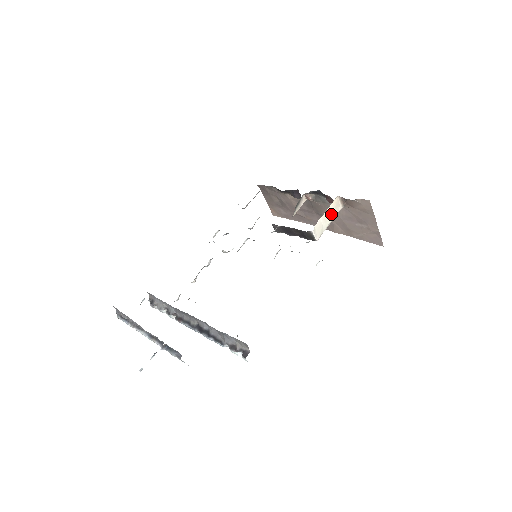
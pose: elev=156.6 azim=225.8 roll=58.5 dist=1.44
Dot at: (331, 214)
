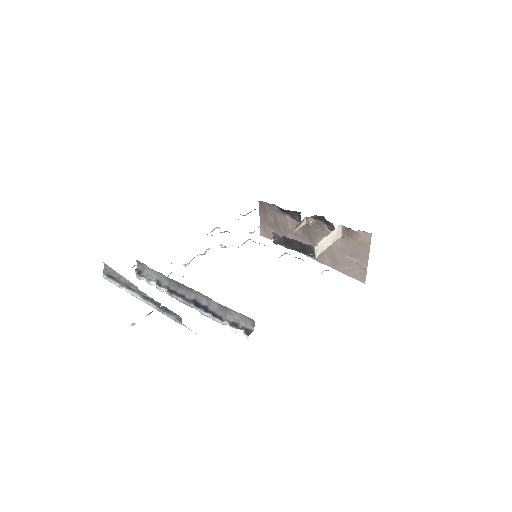
Dot at: (332, 238)
